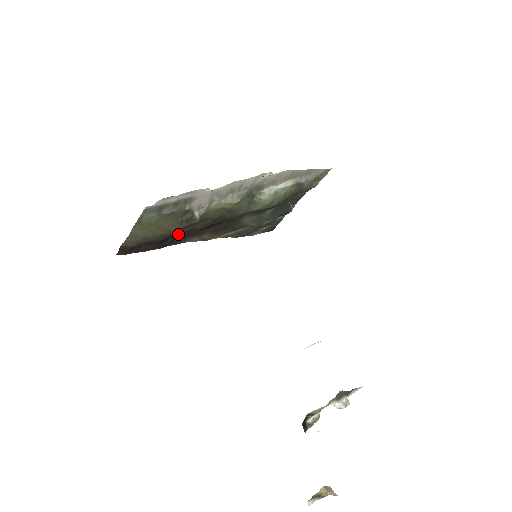
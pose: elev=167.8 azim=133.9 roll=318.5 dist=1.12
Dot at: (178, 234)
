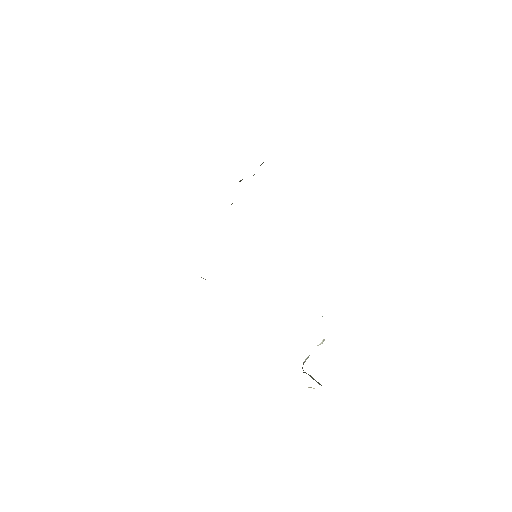
Dot at: occluded
